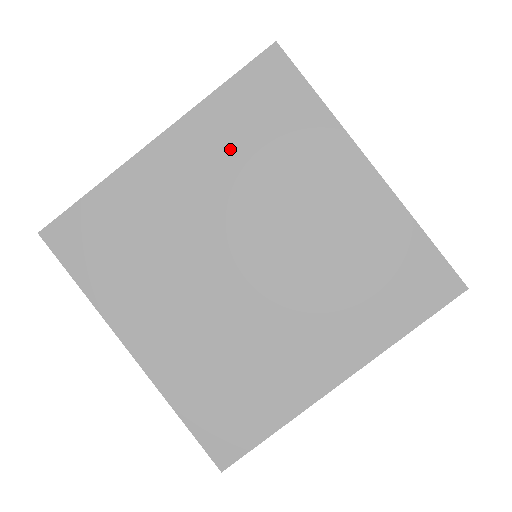
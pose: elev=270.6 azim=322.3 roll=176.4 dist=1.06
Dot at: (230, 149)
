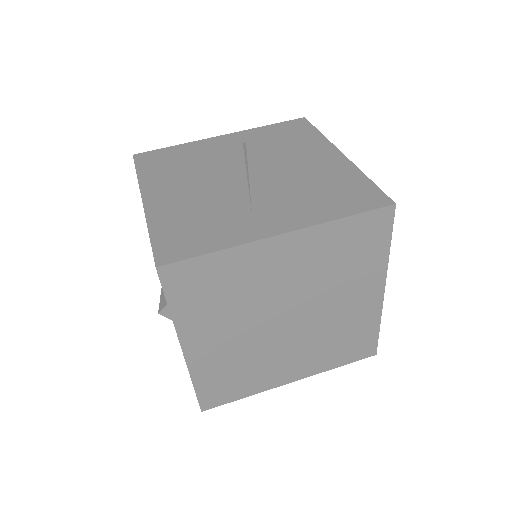
Dot at: (323, 257)
